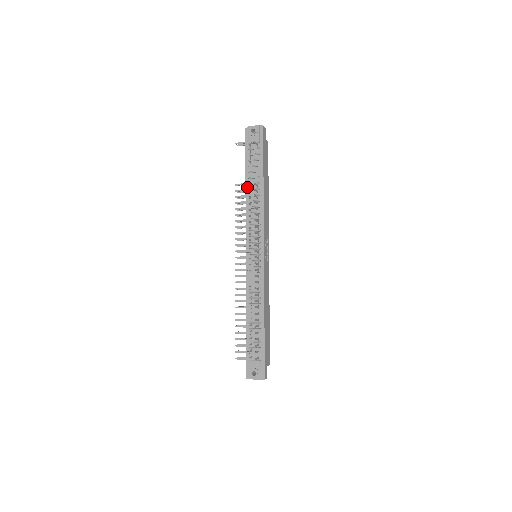
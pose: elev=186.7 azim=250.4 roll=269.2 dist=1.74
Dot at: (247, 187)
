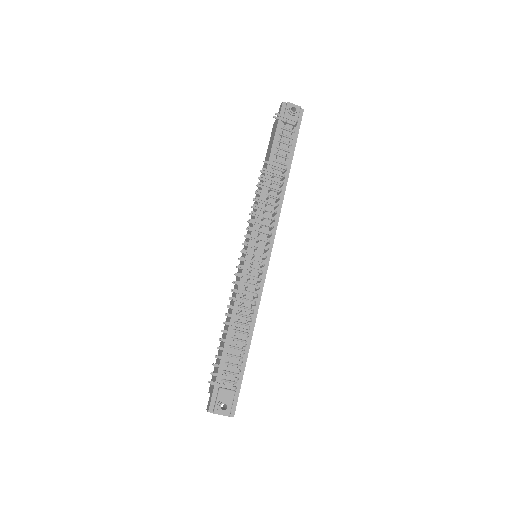
Dot at: occluded
